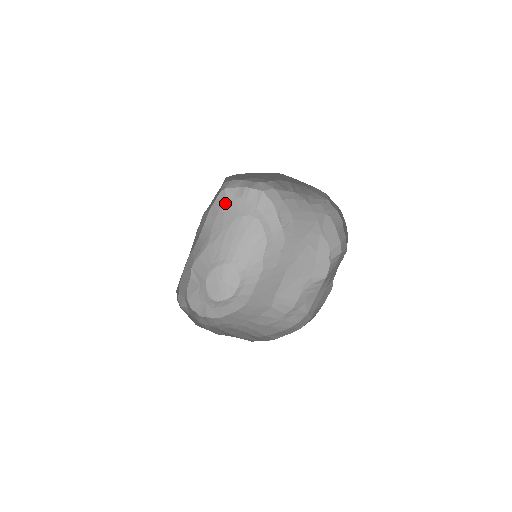
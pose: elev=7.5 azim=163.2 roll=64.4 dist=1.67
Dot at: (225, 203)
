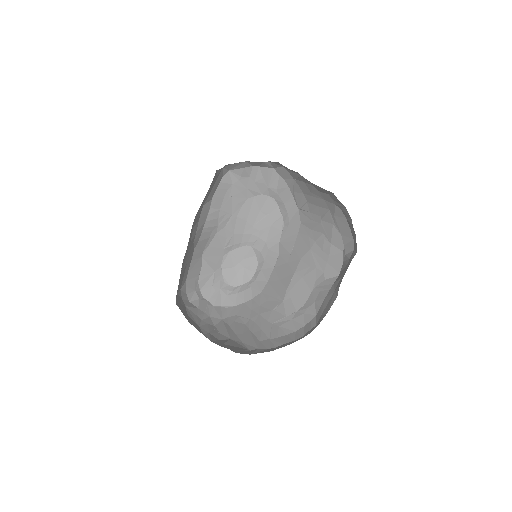
Dot at: (231, 186)
